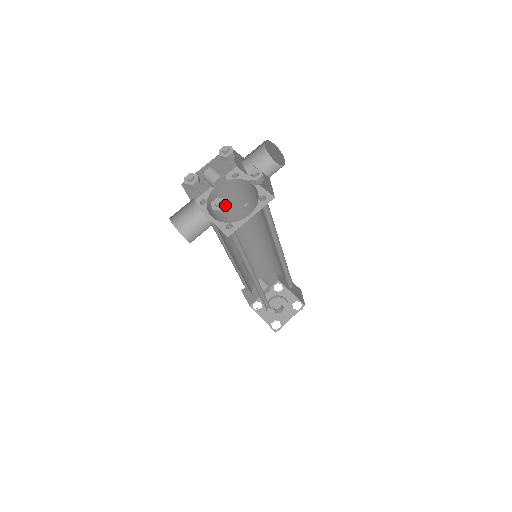
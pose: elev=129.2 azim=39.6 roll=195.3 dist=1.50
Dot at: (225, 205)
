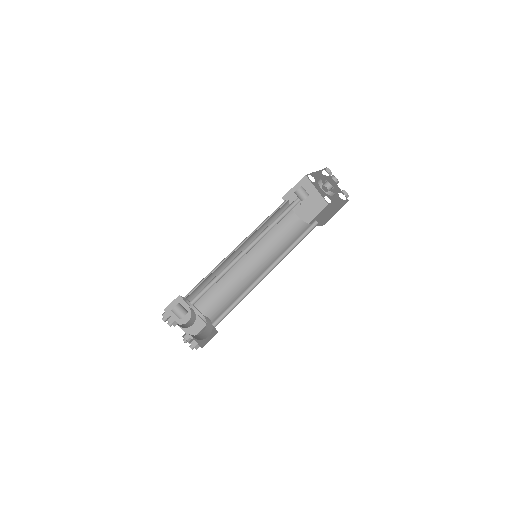
Dot at: (189, 343)
